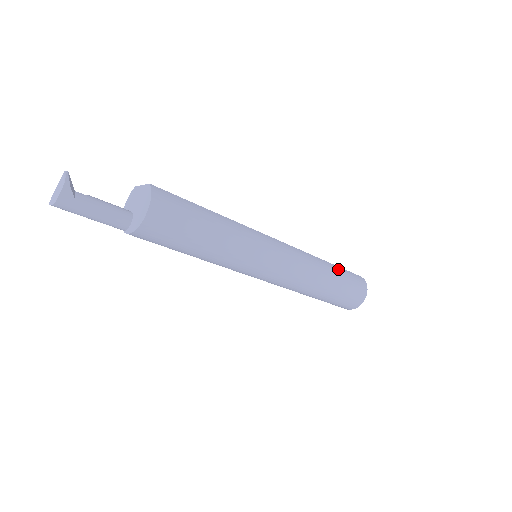
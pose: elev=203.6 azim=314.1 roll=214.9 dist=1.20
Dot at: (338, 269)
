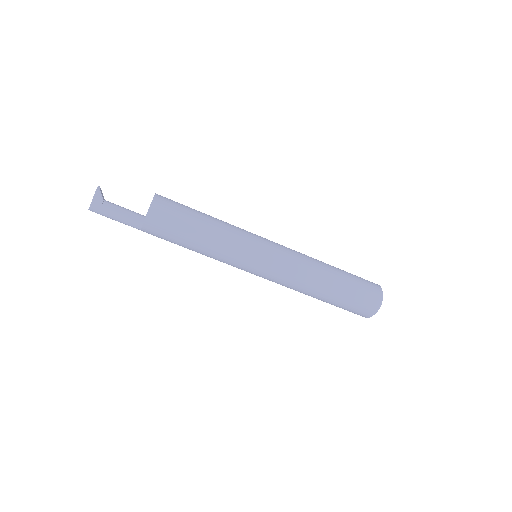
Dot at: (341, 270)
